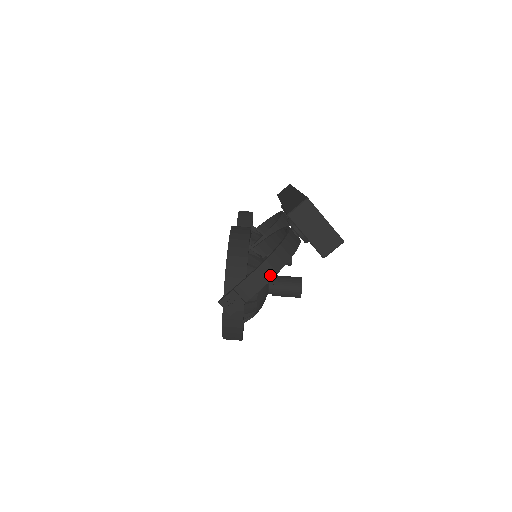
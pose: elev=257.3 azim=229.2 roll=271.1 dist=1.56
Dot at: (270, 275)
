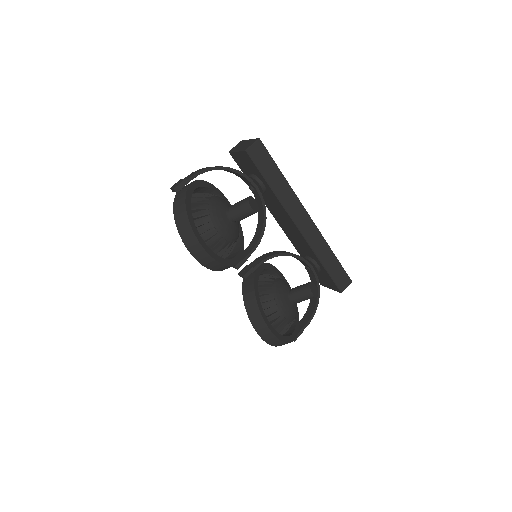
Dot at: (208, 168)
